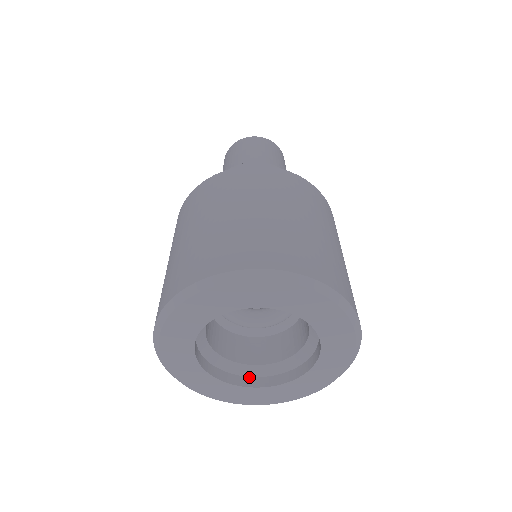
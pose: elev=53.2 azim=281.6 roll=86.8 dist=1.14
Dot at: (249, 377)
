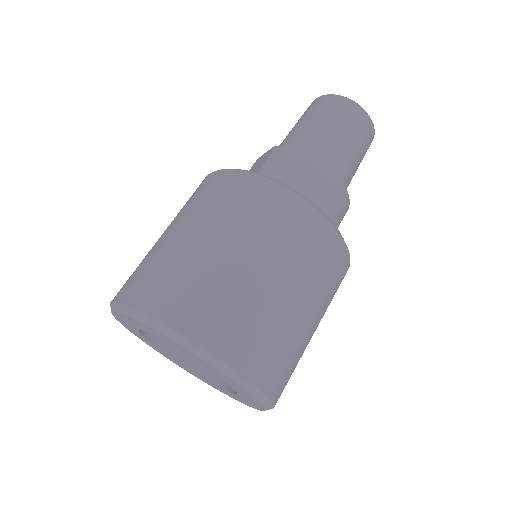
Dot at: occluded
